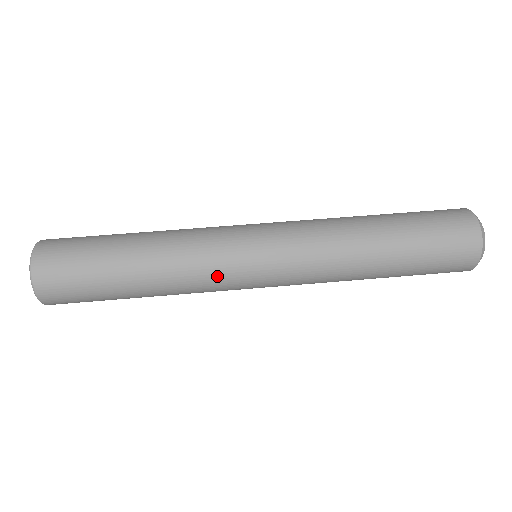
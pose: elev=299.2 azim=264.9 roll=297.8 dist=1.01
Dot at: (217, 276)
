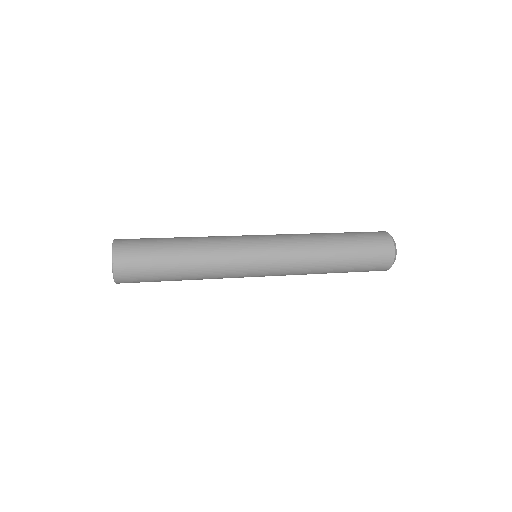
Dot at: (234, 263)
